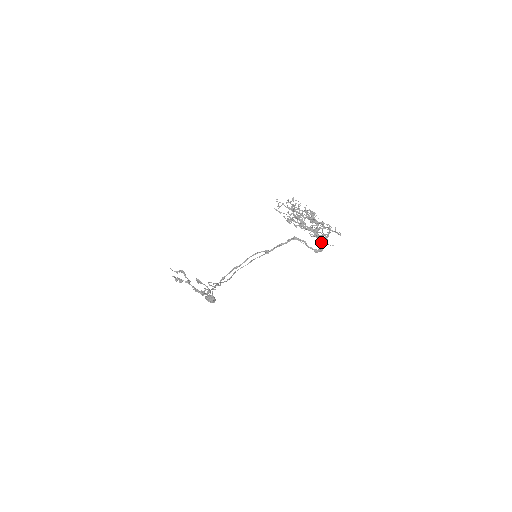
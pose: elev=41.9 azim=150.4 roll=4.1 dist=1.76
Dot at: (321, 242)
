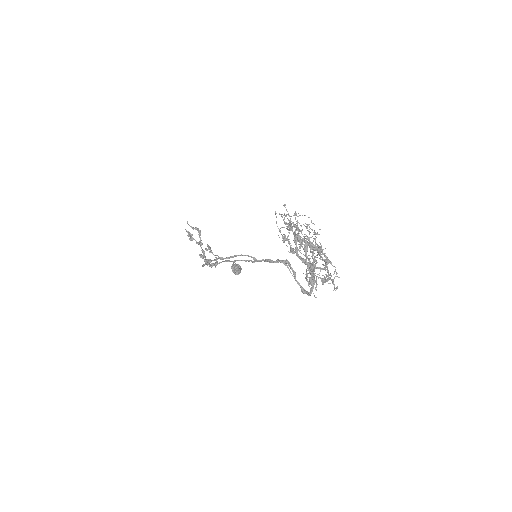
Dot at: (314, 284)
